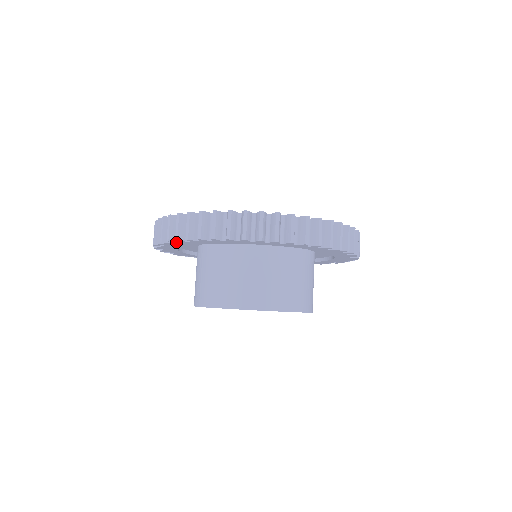
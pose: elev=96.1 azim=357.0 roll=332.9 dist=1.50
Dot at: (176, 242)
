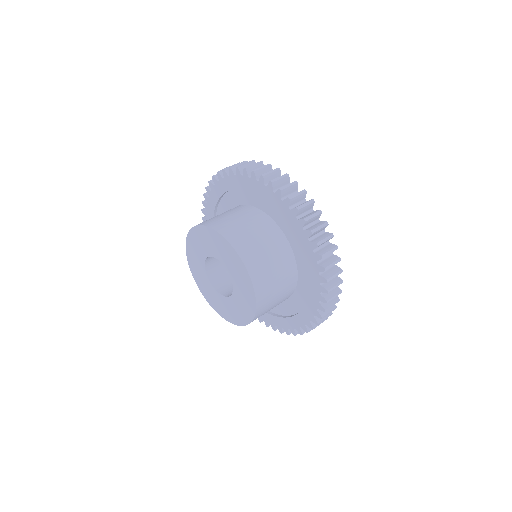
Dot at: (213, 186)
